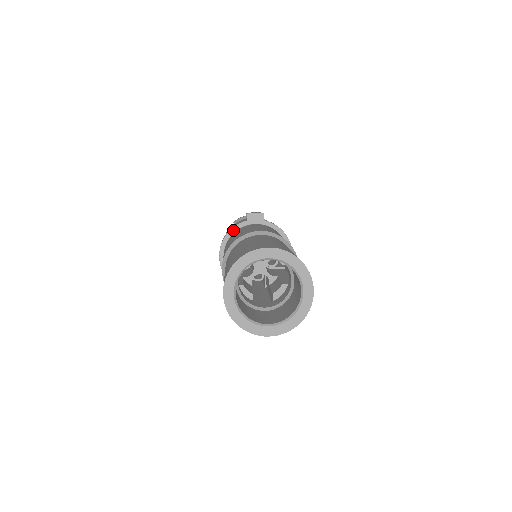
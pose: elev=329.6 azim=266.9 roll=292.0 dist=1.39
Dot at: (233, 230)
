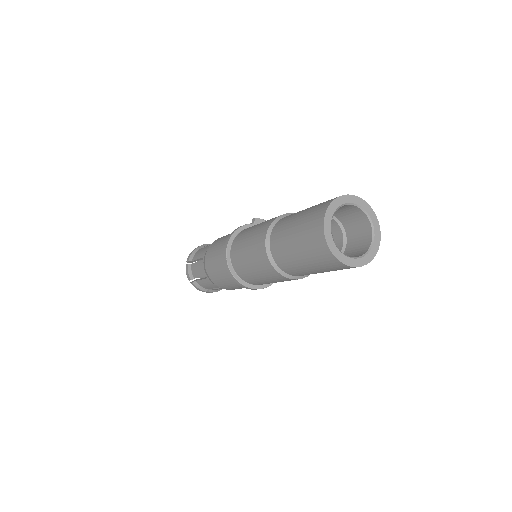
Dot at: (242, 228)
